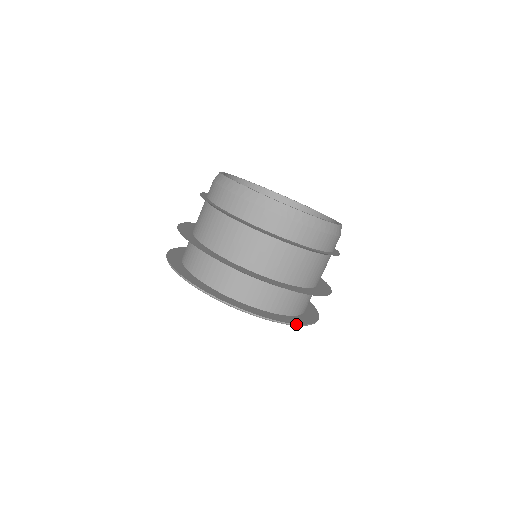
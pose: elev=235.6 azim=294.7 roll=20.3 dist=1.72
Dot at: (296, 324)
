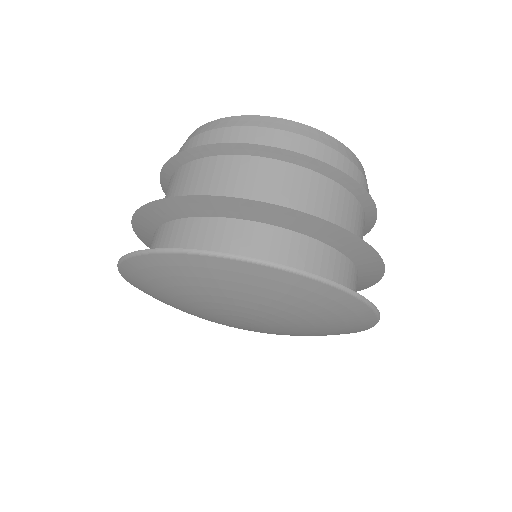
Dot at: occluded
